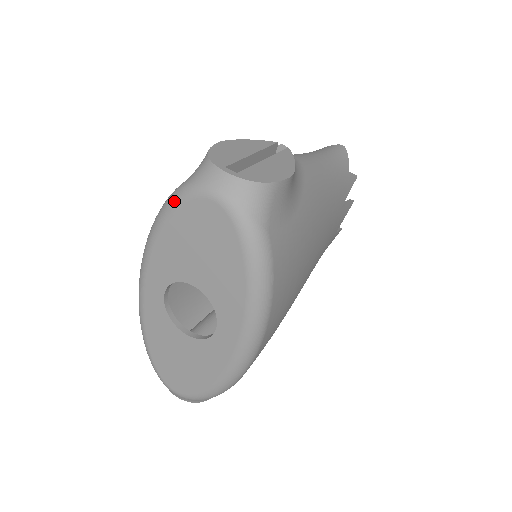
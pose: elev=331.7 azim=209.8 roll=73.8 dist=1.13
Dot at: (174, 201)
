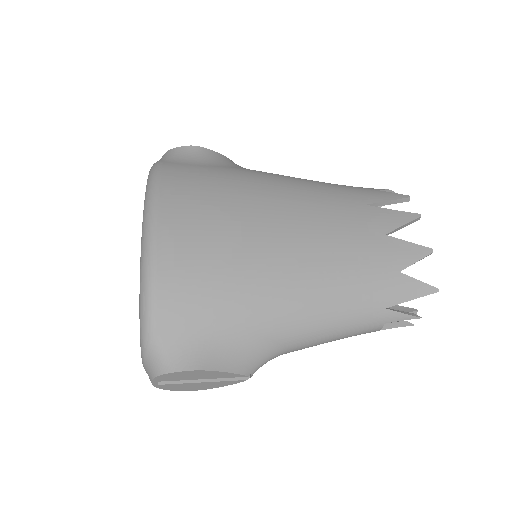
Dot at: occluded
